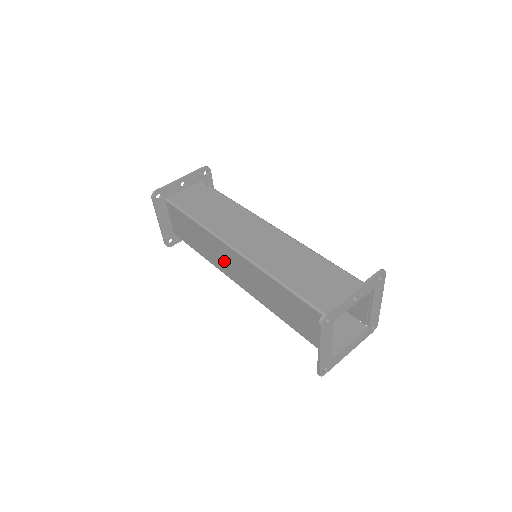
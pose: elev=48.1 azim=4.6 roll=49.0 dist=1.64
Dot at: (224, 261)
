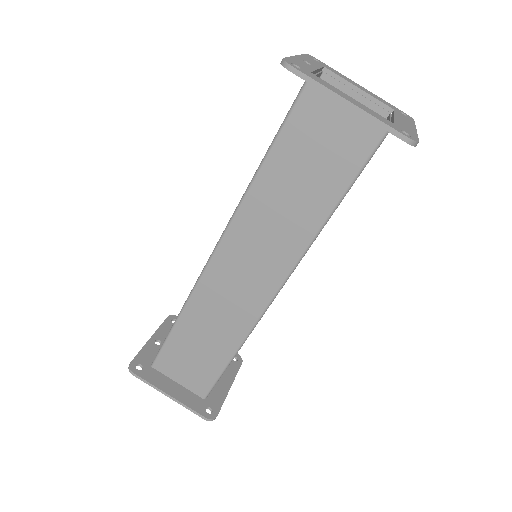
Dot at: (236, 297)
